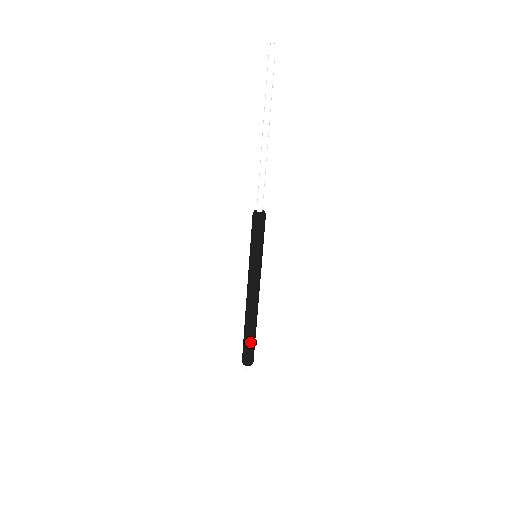
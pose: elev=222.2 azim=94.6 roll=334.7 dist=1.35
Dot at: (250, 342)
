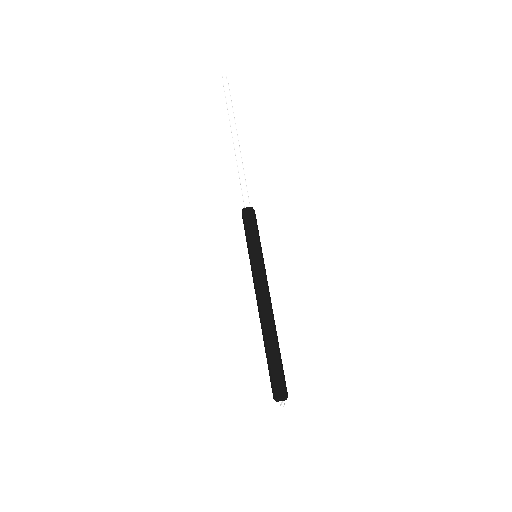
Dot at: (275, 363)
